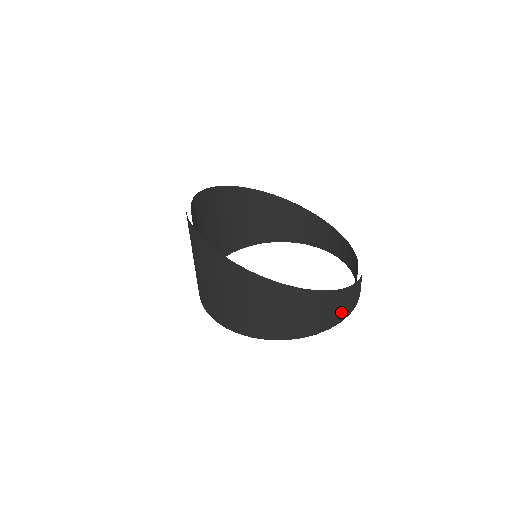
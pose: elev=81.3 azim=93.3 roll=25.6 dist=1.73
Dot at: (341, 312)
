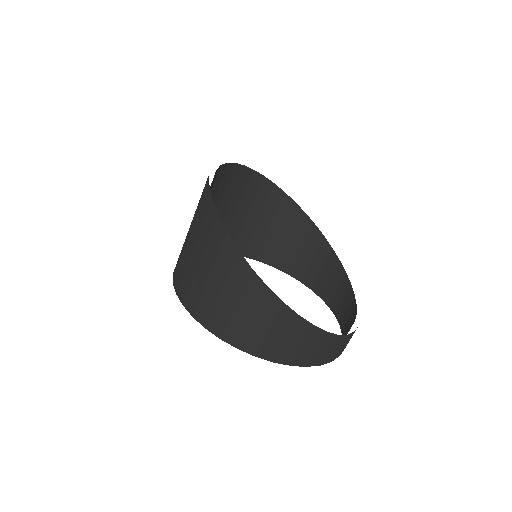
Dot at: (297, 353)
